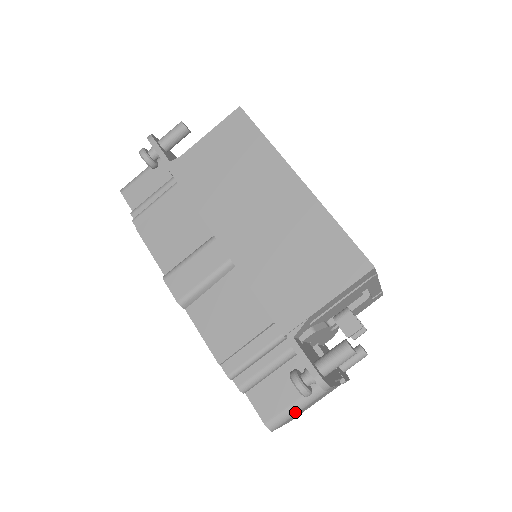
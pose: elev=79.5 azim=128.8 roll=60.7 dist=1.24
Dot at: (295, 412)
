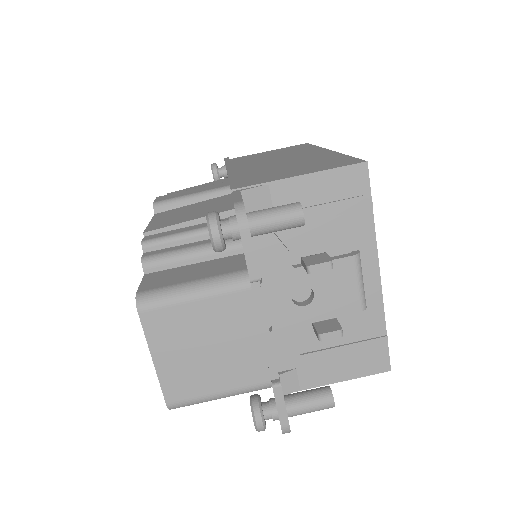
Dot at: (185, 294)
